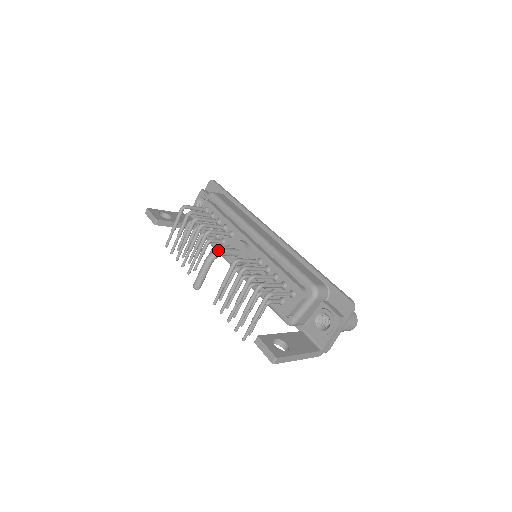
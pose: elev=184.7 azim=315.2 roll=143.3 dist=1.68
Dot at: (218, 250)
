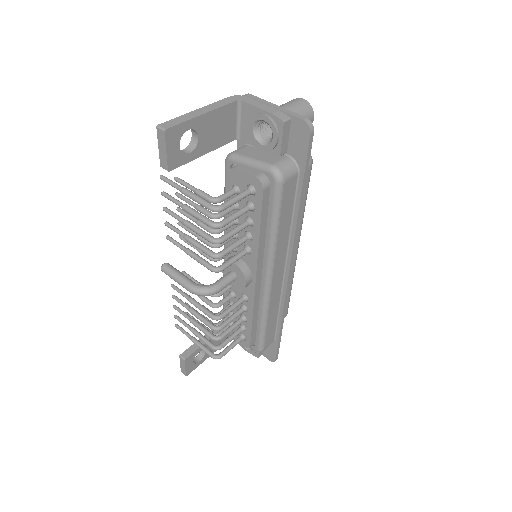
Dot at: occluded
